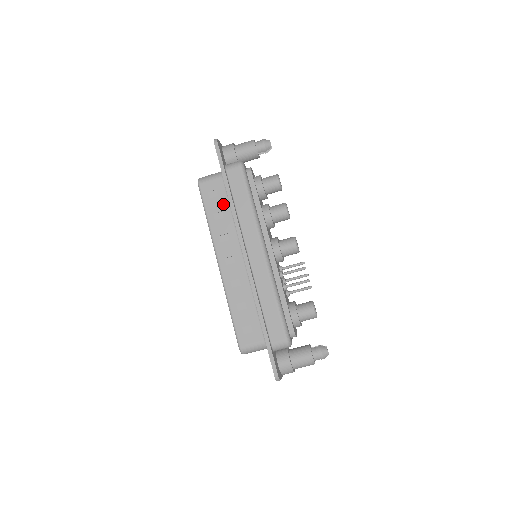
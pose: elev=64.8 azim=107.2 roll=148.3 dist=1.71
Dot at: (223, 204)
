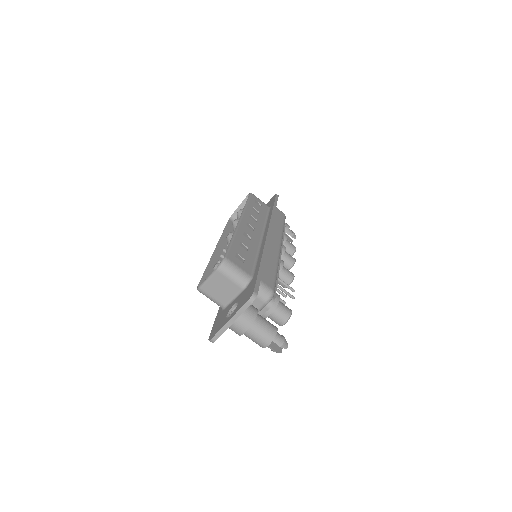
Dot at: (262, 211)
